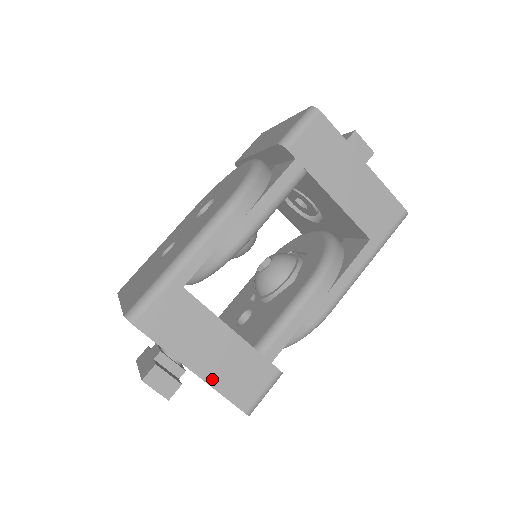
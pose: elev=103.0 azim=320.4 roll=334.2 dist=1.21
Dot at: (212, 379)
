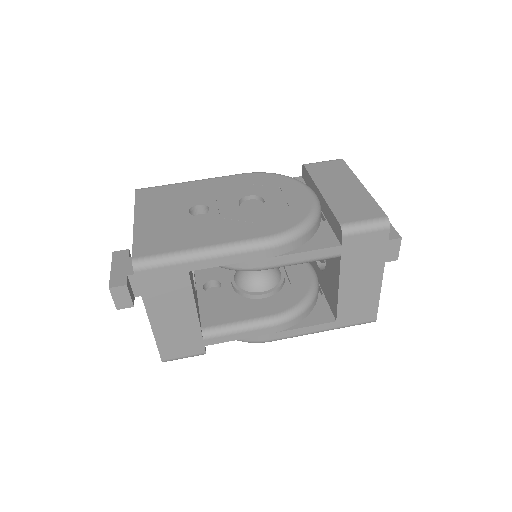
Dot at: (158, 332)
